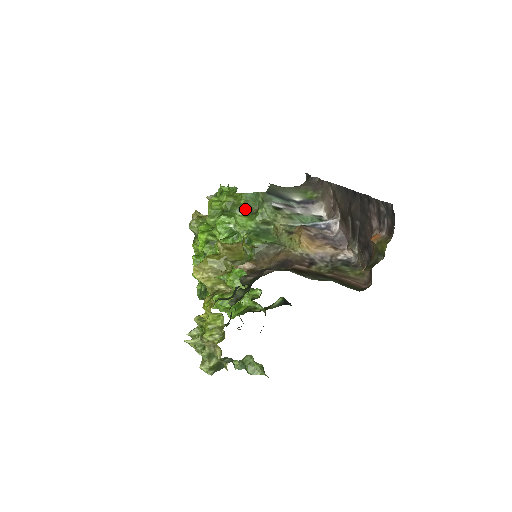
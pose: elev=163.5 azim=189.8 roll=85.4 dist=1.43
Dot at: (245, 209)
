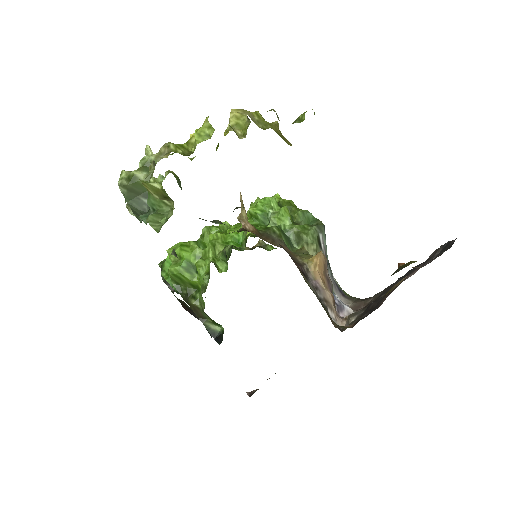
Dot at: (294, 220)
